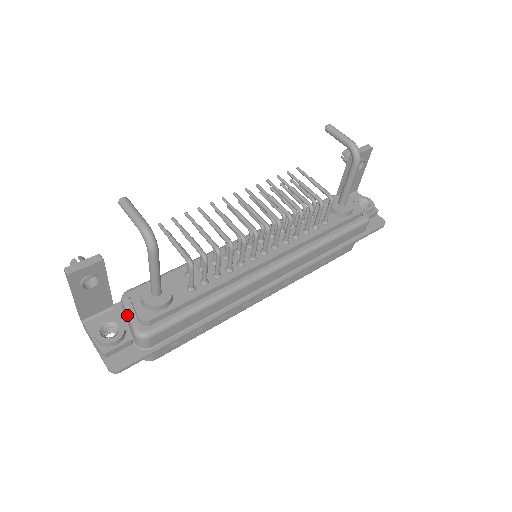
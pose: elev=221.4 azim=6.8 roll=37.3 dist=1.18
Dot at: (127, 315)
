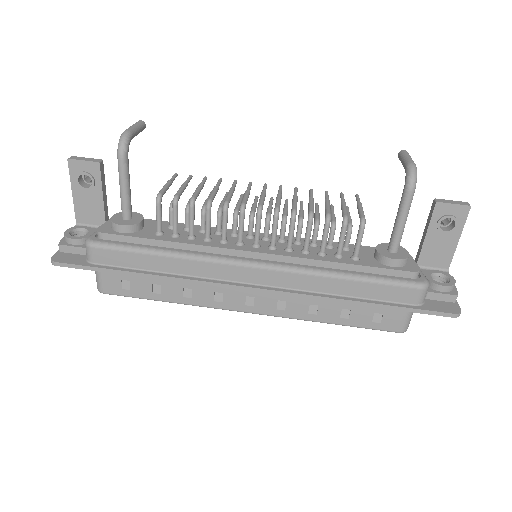
Dot at: occluded
